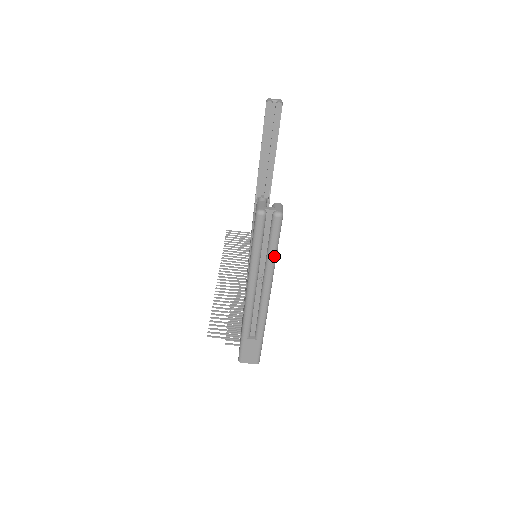
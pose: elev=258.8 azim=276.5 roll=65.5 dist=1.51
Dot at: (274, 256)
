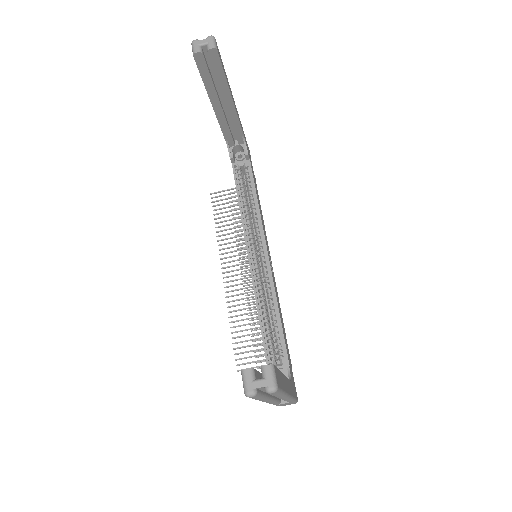
Dot at: (281, 395)
